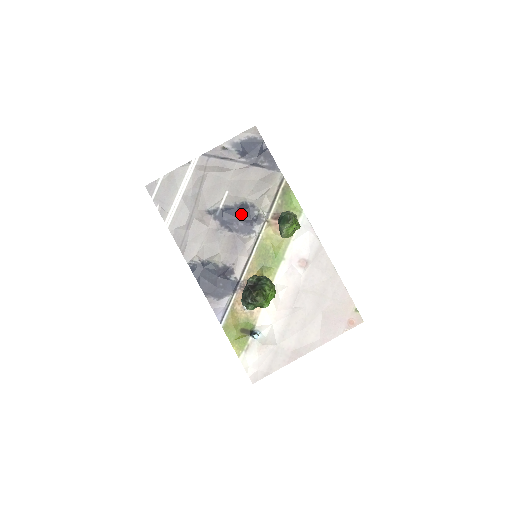
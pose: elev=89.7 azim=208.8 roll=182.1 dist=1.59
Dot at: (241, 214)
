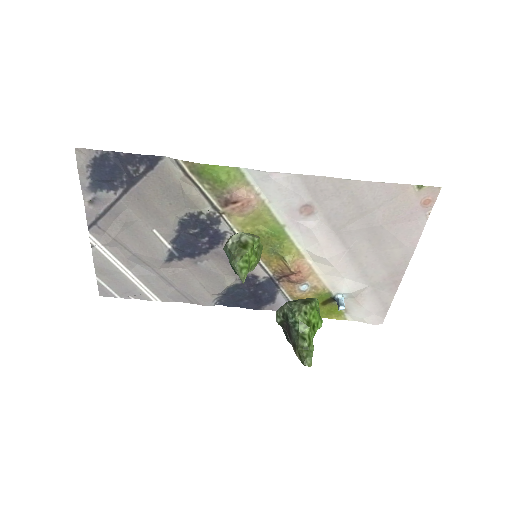
Dot at: (193, 233)
